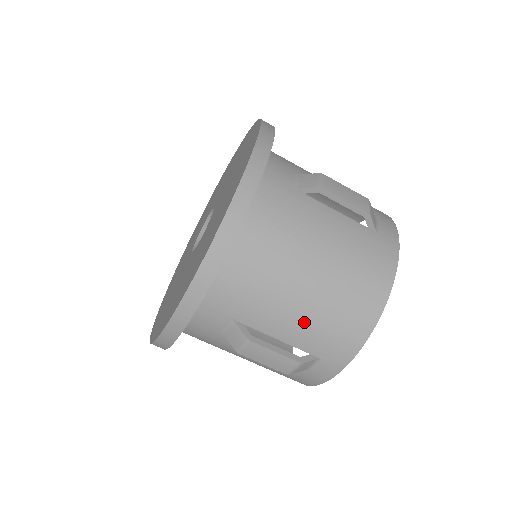
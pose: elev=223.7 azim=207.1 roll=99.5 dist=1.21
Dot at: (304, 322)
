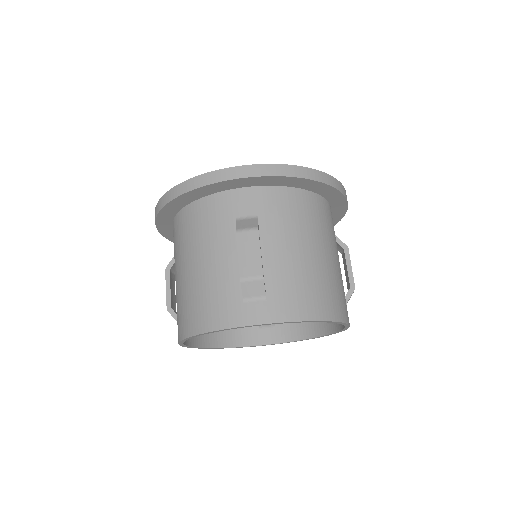
Dot at: (289, 265)
